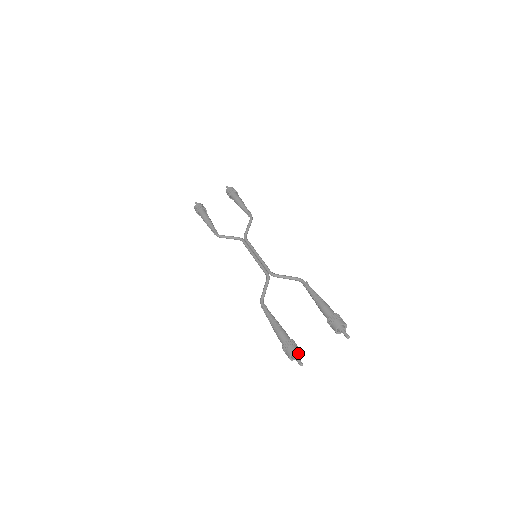
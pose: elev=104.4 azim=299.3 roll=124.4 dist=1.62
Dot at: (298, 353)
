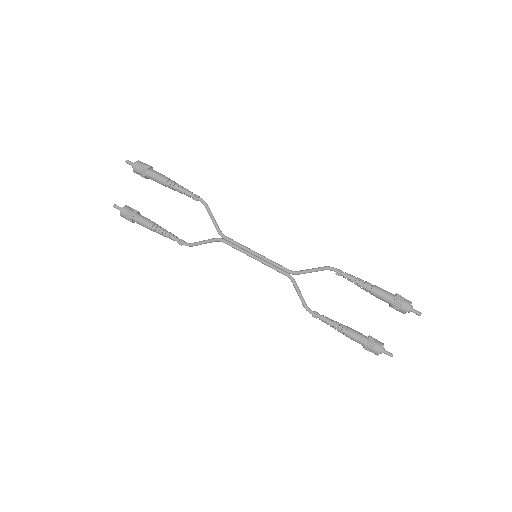
Dot at: (380, 345)
